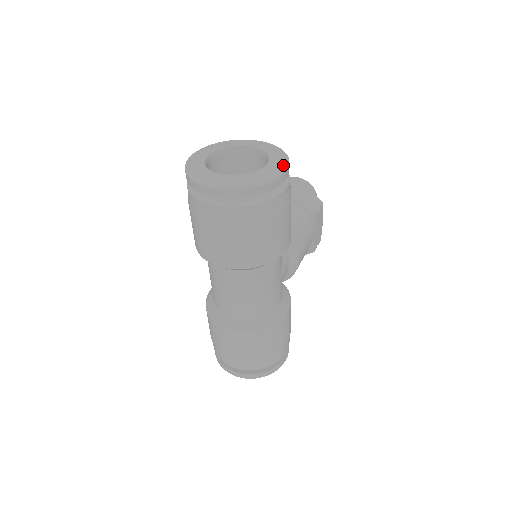
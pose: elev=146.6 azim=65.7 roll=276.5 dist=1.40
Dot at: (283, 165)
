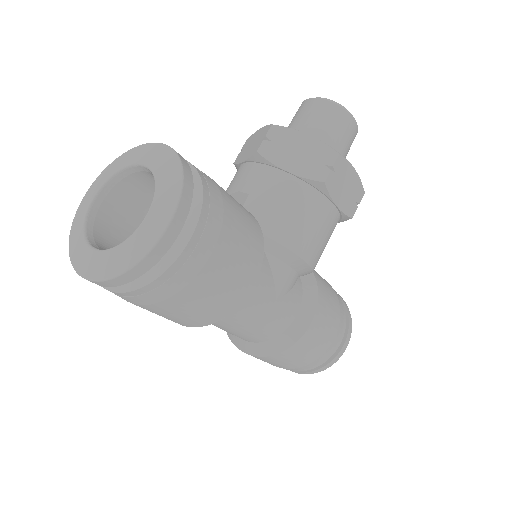
Dot at: (167, 213)
